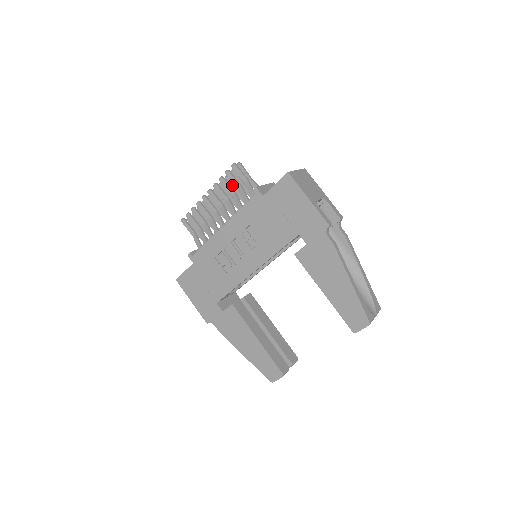
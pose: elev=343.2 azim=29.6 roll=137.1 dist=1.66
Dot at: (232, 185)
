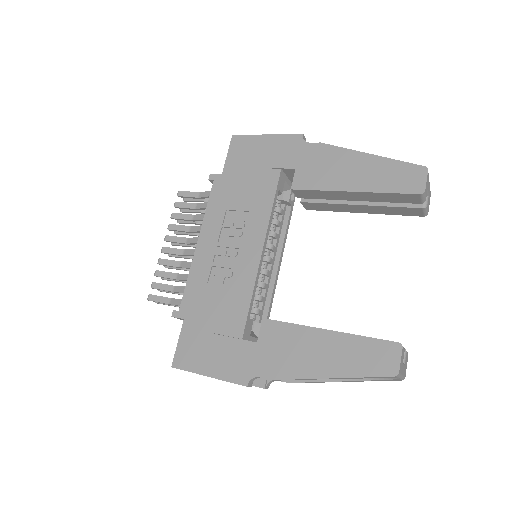
Dot at: occluded
